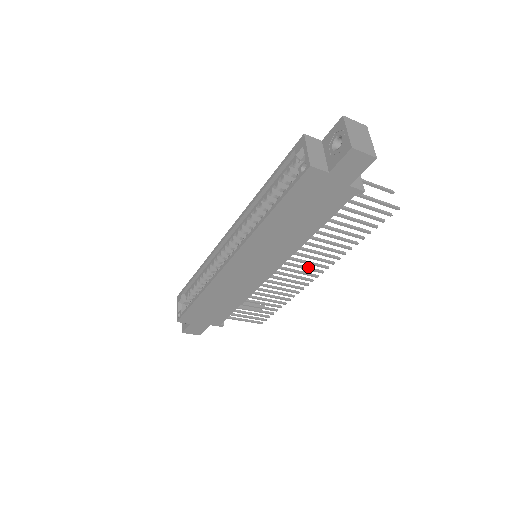
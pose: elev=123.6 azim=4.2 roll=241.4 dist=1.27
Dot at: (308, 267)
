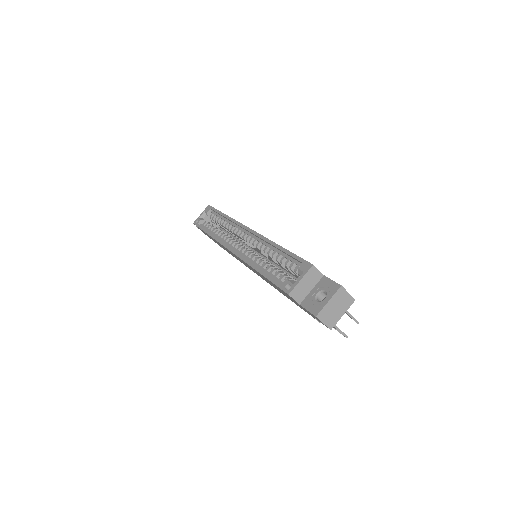
Dot at: occluded
